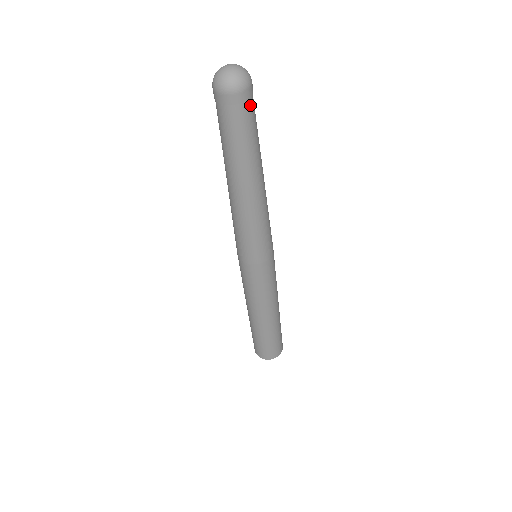
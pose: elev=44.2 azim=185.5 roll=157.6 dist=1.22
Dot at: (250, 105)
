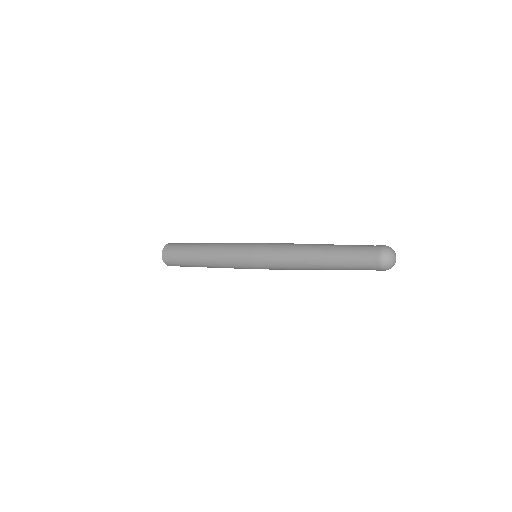
Dot at: occluded
